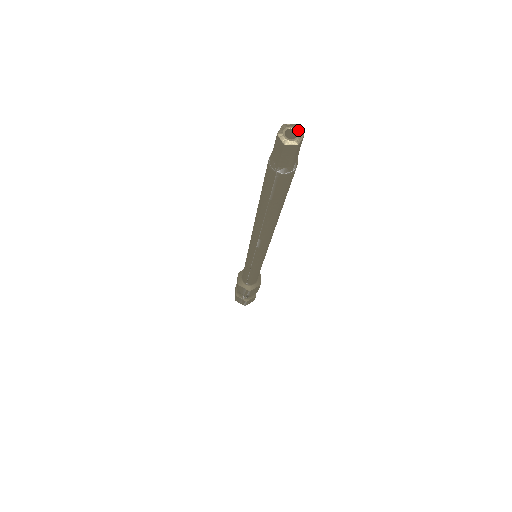
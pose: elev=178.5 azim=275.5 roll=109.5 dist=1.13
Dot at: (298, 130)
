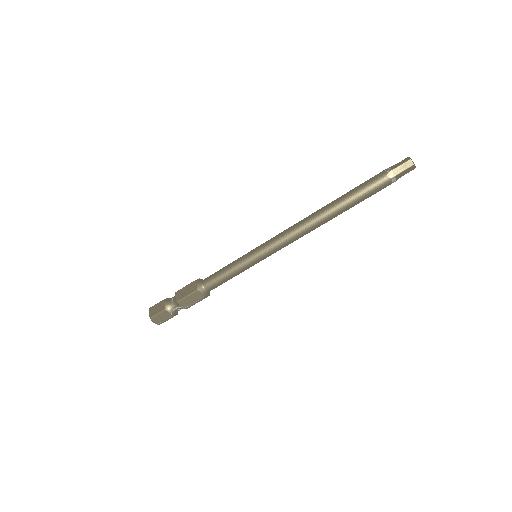
Dot at: occluded
